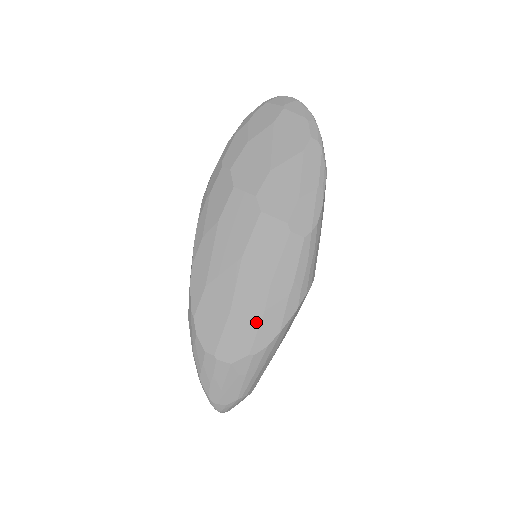
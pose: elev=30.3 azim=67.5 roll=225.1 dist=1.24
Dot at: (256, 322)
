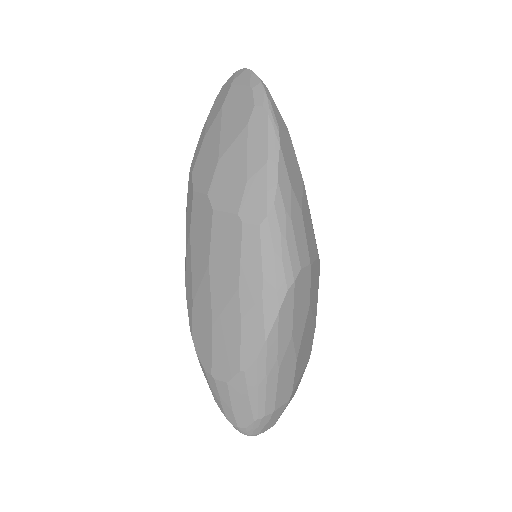
Dot at: (237, 333)
